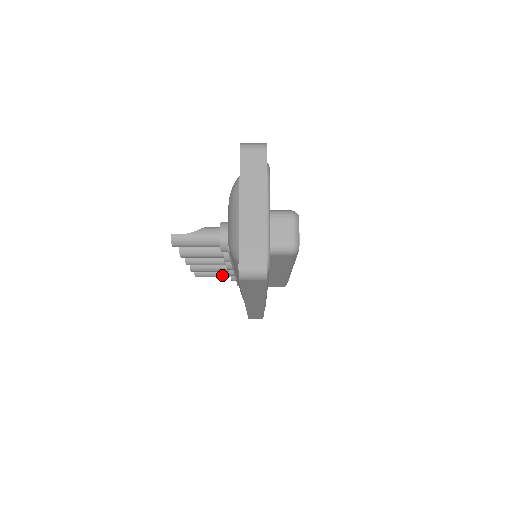
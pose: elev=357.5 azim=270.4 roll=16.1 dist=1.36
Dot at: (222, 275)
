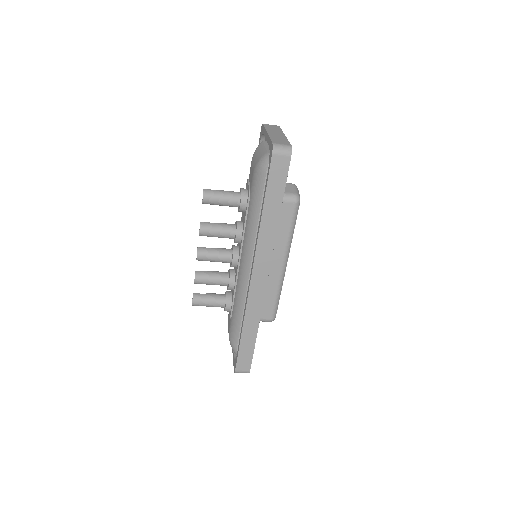
Dot at: (218, 301)
